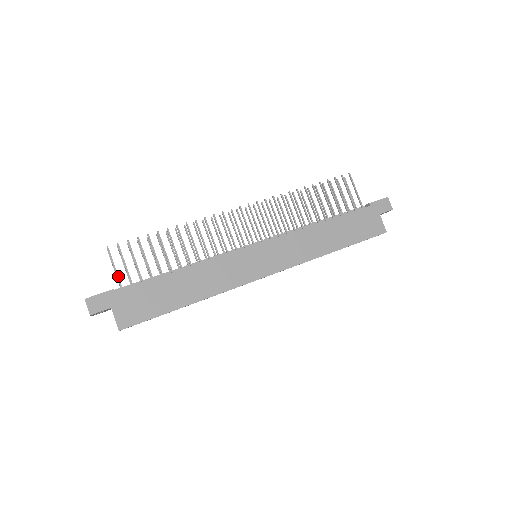
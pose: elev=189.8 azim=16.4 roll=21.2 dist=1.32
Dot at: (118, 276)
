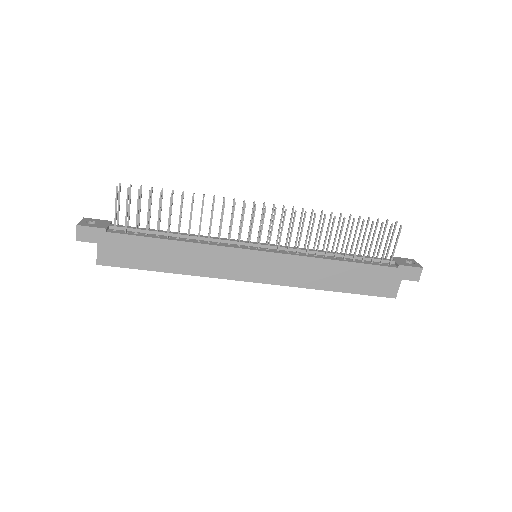
Dot at: (116, 217)
